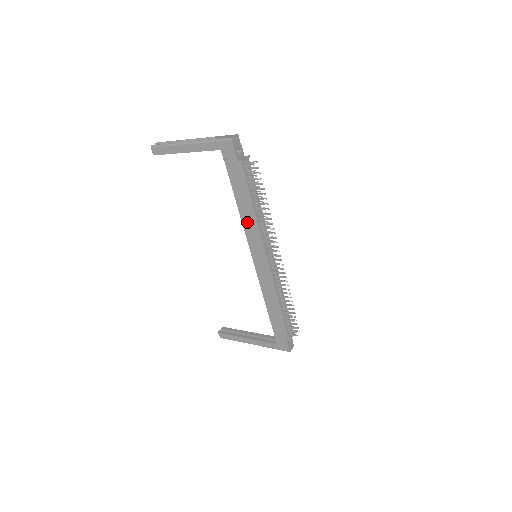
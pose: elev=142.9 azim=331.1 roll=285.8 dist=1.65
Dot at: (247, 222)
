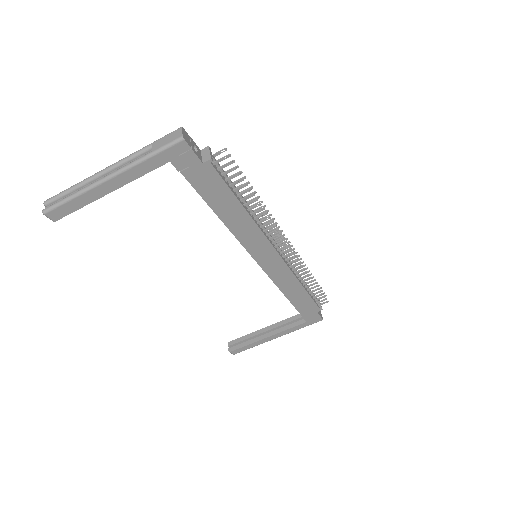
Dot at: (238, 228)
